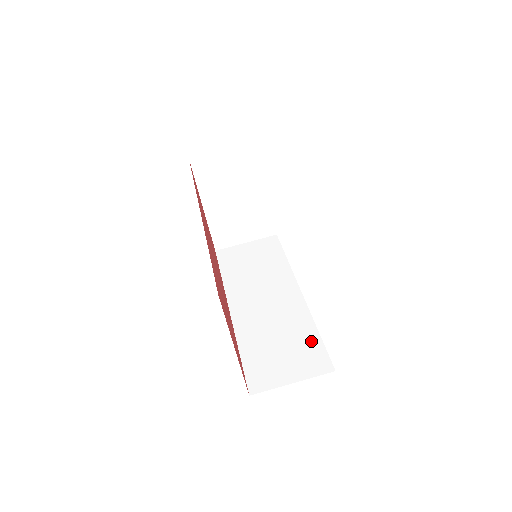
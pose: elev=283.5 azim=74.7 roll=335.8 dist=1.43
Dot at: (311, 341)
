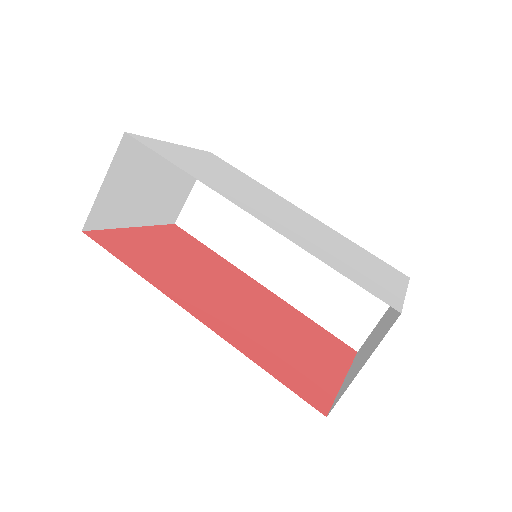
Dot at: occluded
